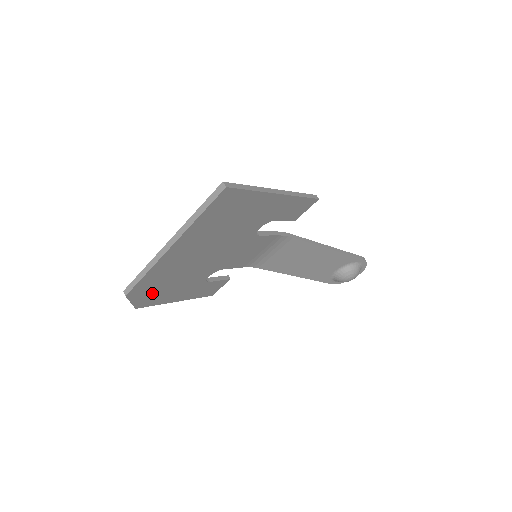
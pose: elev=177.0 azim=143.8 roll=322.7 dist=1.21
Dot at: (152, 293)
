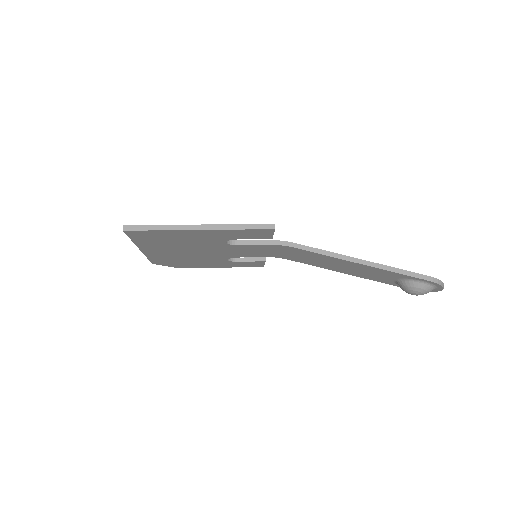
Dot at: (178, 263)
